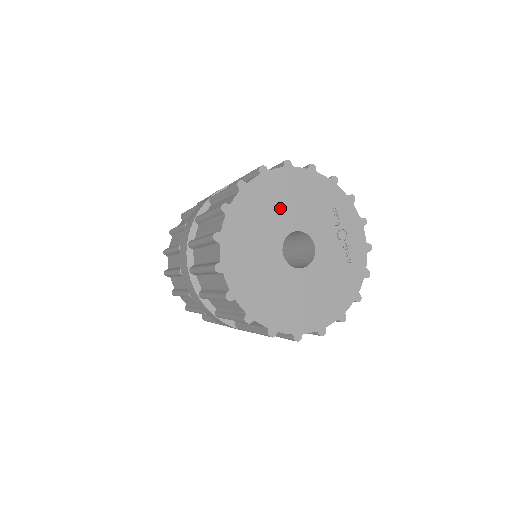
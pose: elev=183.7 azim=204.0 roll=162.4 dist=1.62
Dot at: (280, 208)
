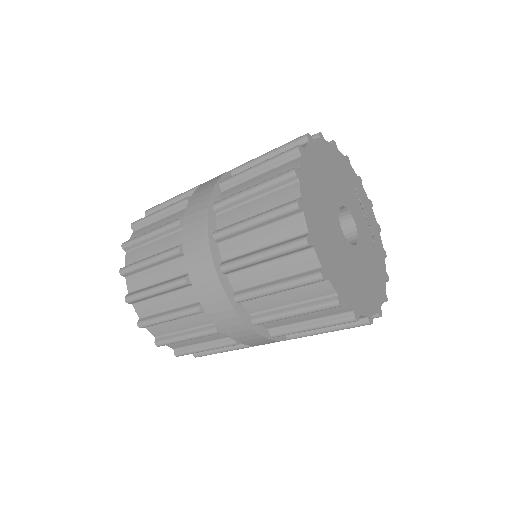
Dot at: (328, 180)
